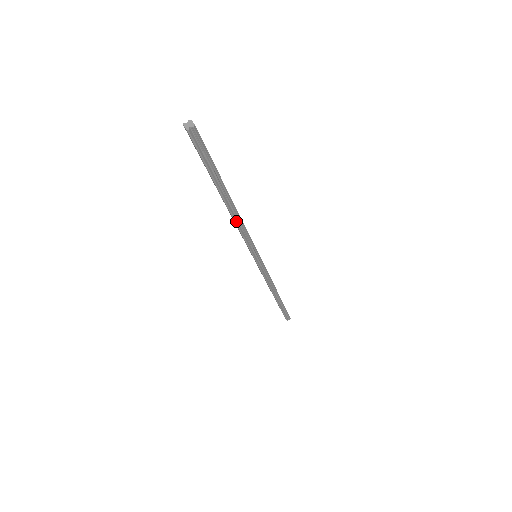
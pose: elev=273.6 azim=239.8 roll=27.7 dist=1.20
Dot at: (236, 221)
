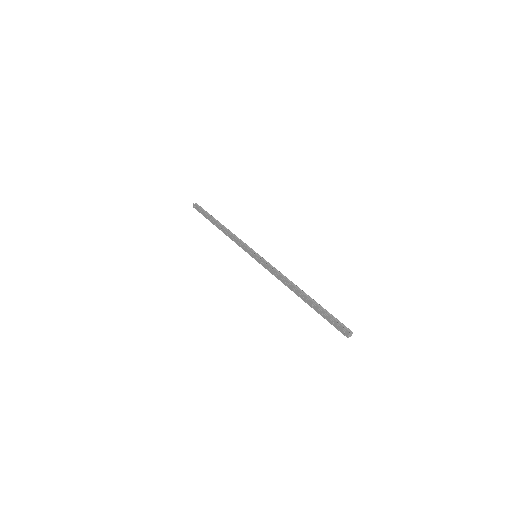
Dot at: (228, 232)
